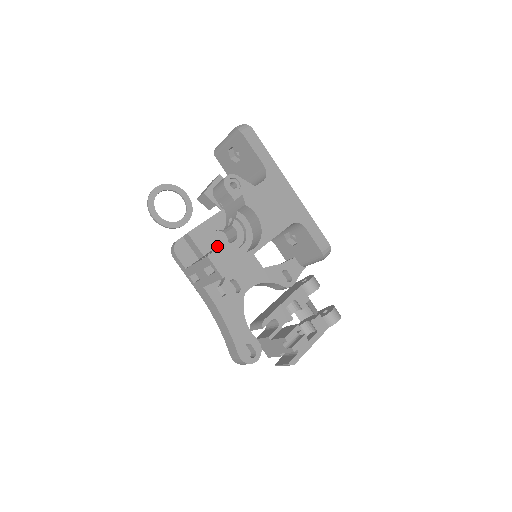
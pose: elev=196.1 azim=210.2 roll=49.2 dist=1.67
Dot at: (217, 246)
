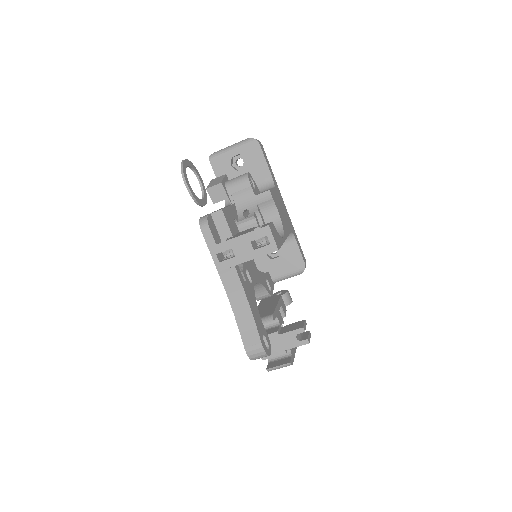
Dot at: (242, 231)
